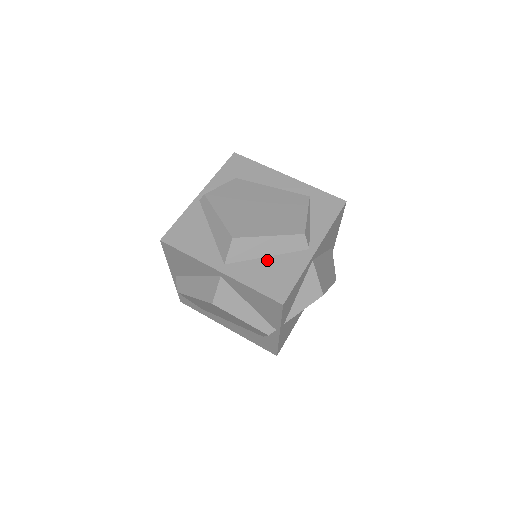
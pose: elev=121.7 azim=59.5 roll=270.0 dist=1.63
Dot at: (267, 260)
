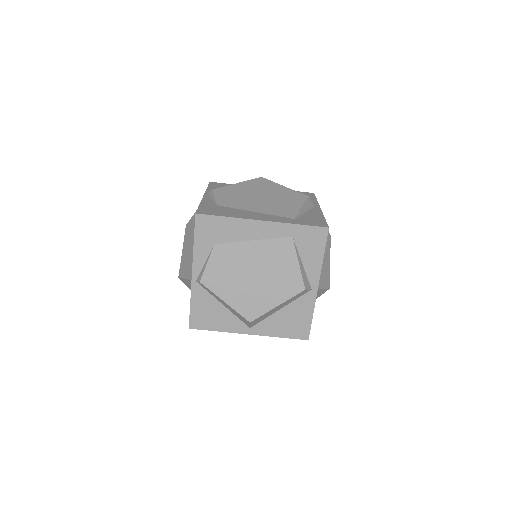
Dot at: (281, 312)
